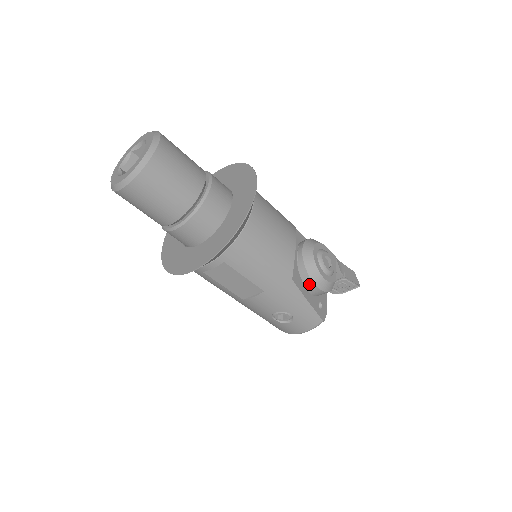
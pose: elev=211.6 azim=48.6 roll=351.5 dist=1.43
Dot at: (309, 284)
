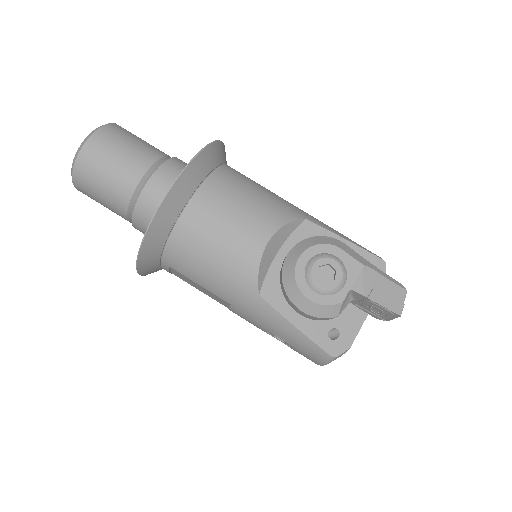
Dot at: (291, 303)
